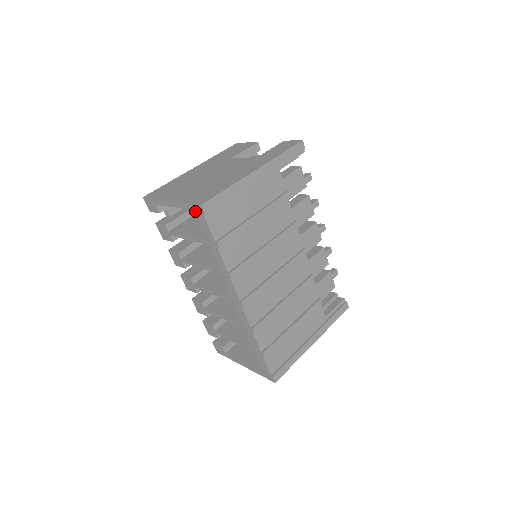
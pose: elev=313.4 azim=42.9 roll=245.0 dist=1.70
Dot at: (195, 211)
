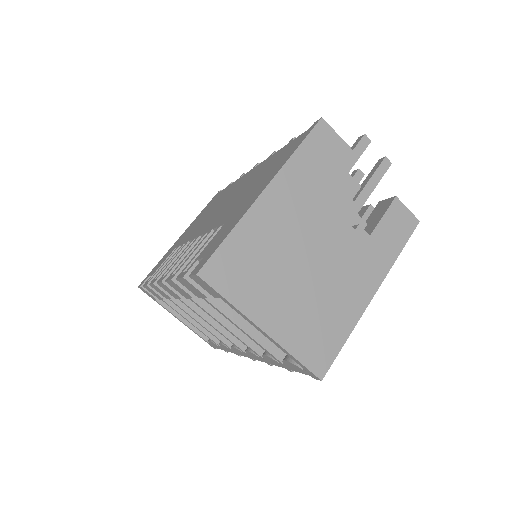
Dot at: occluded
